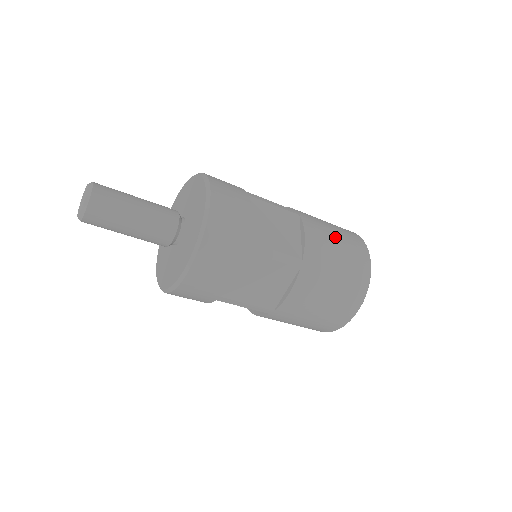
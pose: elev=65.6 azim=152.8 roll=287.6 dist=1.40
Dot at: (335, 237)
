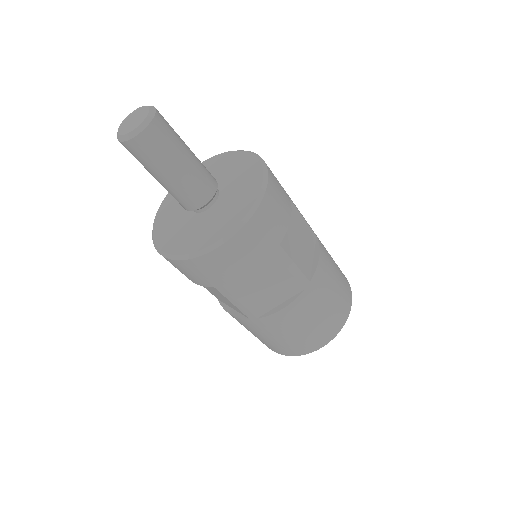
Dot at: (336, 271)
